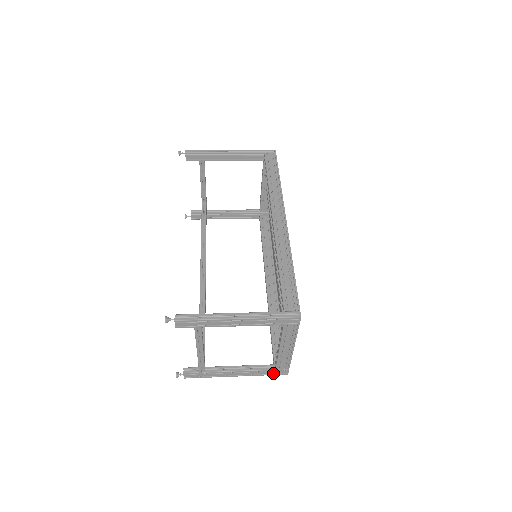
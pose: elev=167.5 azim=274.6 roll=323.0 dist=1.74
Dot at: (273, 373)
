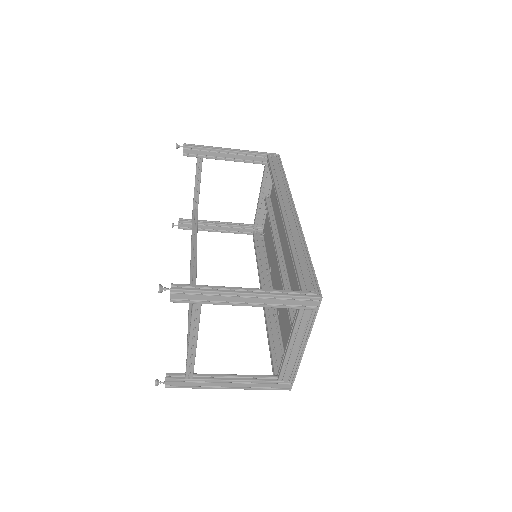
Dot at: (274, 387)
